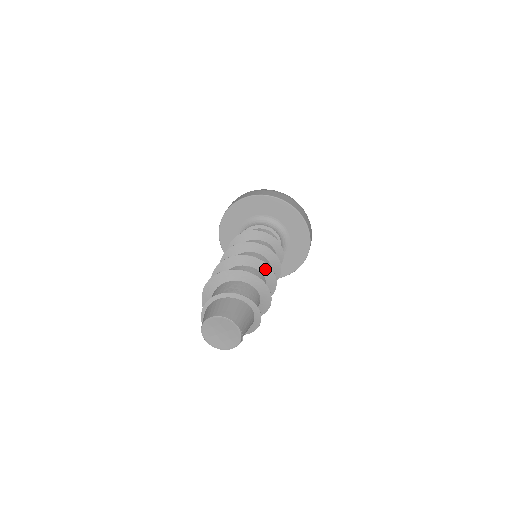
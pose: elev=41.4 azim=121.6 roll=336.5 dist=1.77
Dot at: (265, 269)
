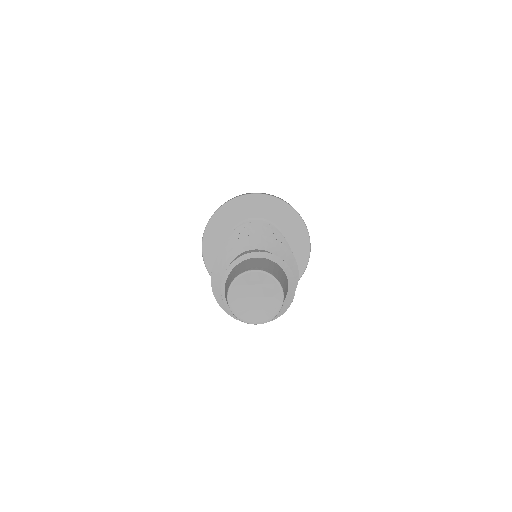
Dot at: occluded
